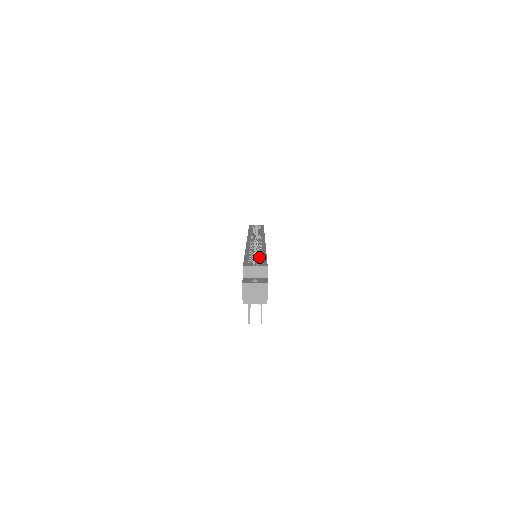
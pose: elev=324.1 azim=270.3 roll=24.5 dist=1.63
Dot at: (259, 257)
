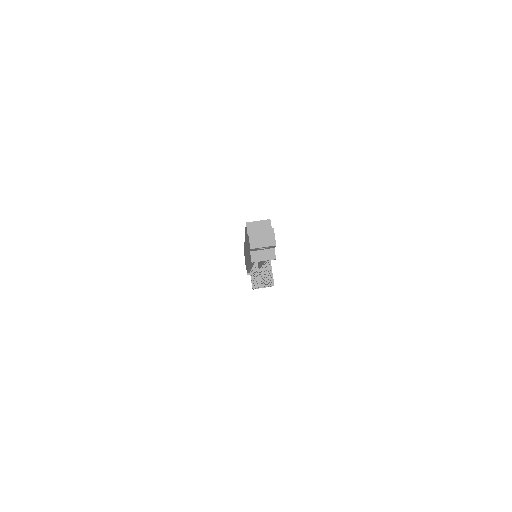
Dot at: occluded
